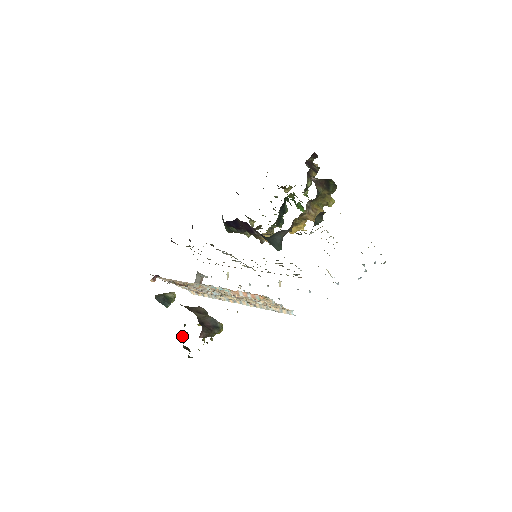
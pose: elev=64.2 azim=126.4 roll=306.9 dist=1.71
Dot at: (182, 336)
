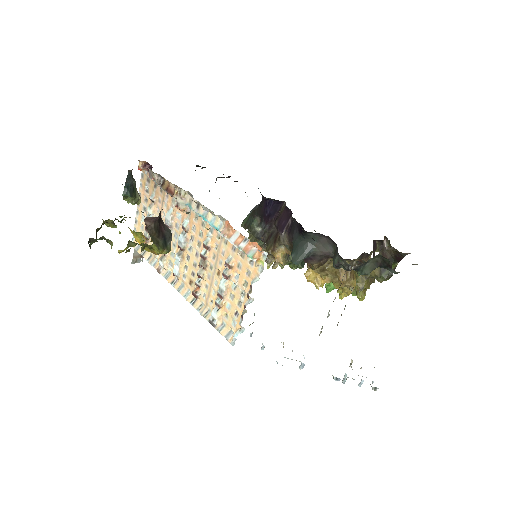
Dot at: (109, 221)
